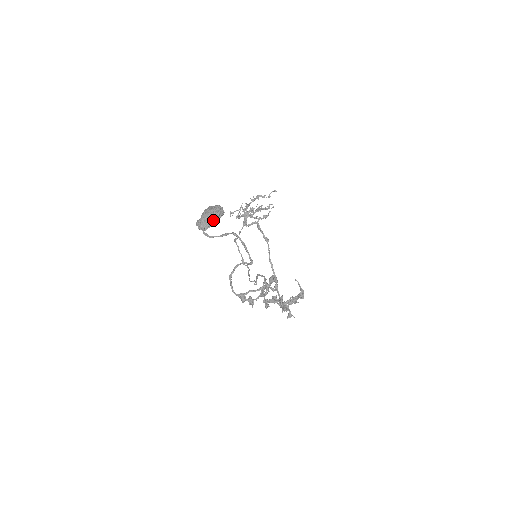
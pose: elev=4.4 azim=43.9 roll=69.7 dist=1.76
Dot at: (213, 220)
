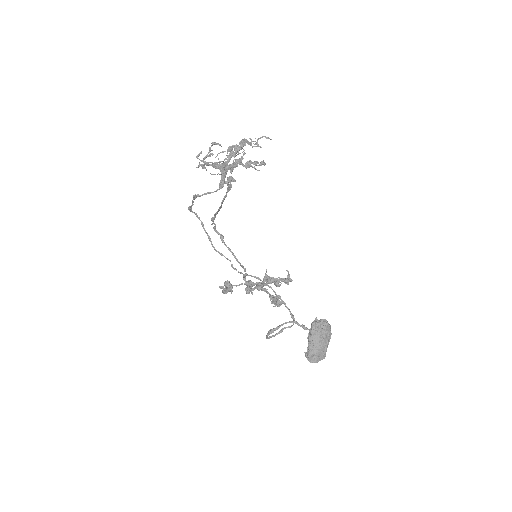
Dot at: occluded
